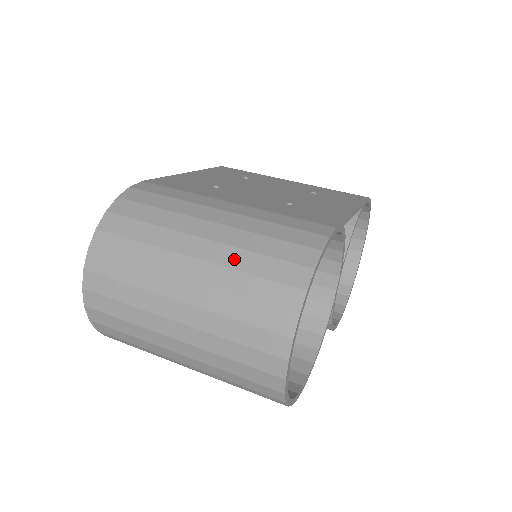
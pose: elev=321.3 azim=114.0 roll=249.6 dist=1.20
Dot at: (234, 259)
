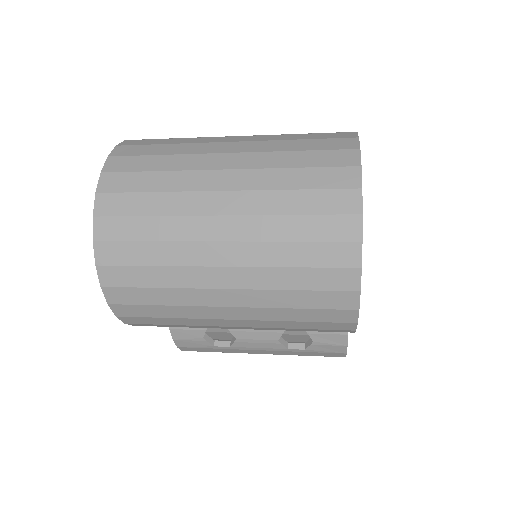
Dot at: (276, 137)
